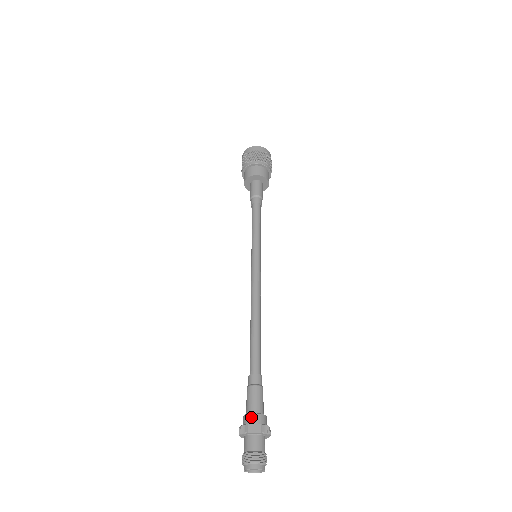
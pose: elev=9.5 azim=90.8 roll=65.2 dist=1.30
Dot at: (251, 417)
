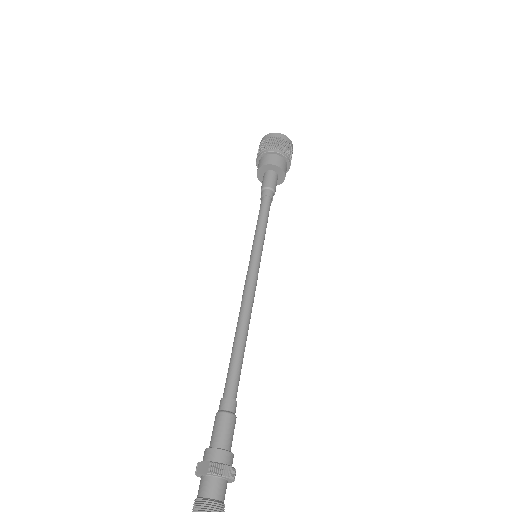
Dot at: (205, 453)
